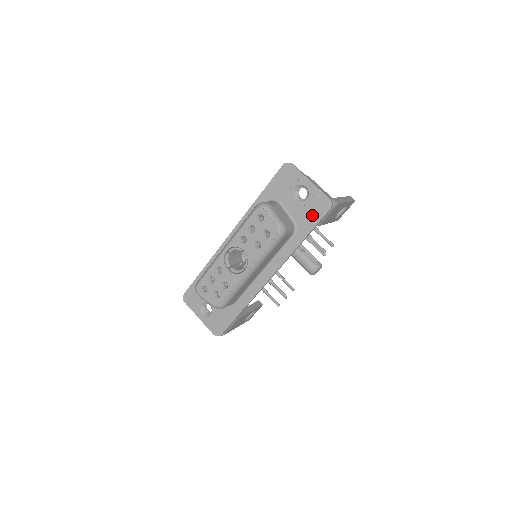
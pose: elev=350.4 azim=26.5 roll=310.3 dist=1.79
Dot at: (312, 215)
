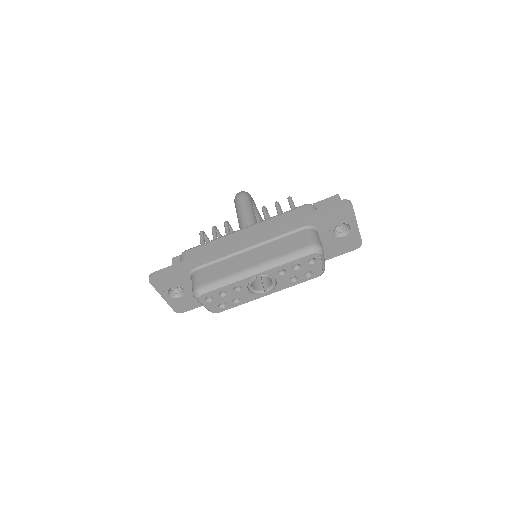
Dot at: (339, 249)
